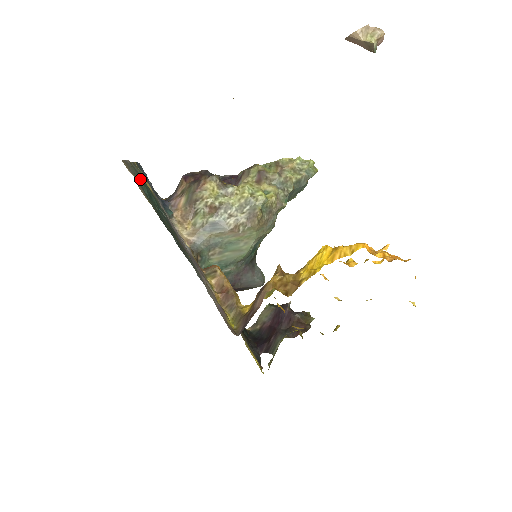
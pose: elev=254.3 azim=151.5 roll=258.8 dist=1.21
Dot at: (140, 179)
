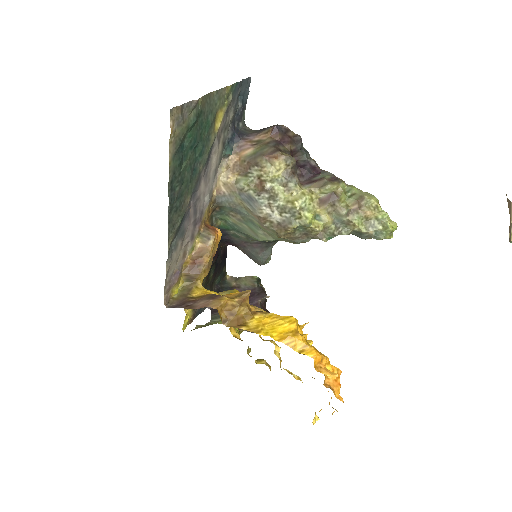
Dot at: (190, 128)
